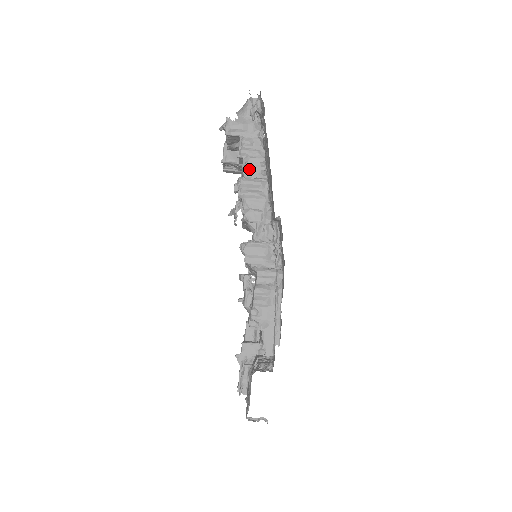
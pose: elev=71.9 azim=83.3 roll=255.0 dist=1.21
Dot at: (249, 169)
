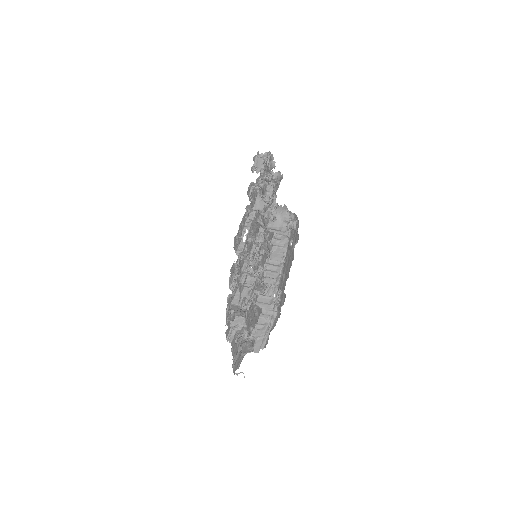
Dot at: (275, 255)
